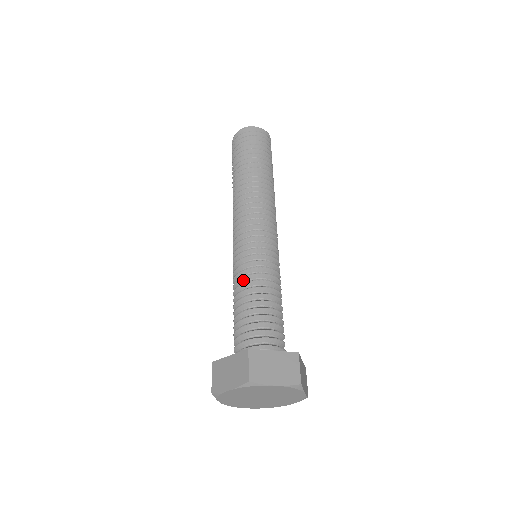
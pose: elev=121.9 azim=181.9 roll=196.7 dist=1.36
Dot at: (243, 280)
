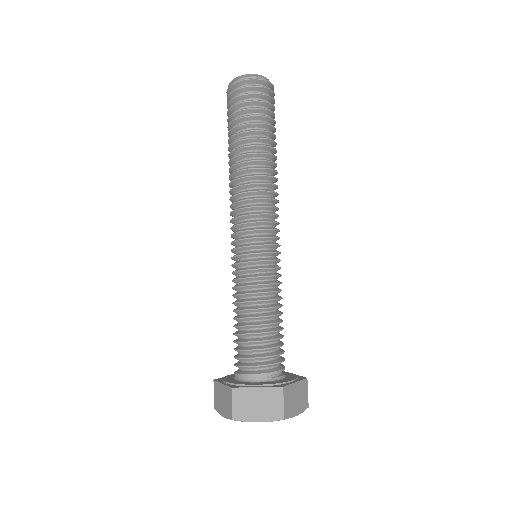
Dot at: (257, 295)
